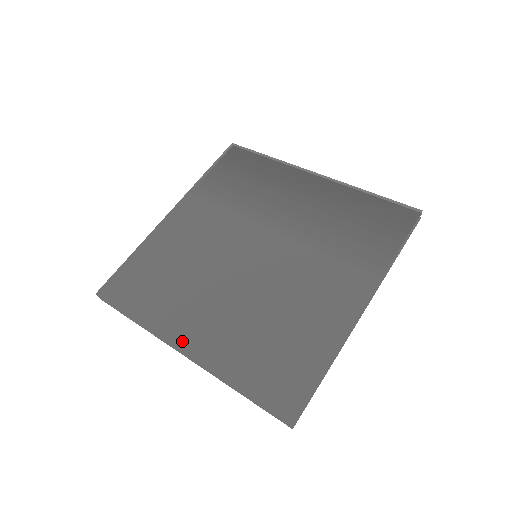
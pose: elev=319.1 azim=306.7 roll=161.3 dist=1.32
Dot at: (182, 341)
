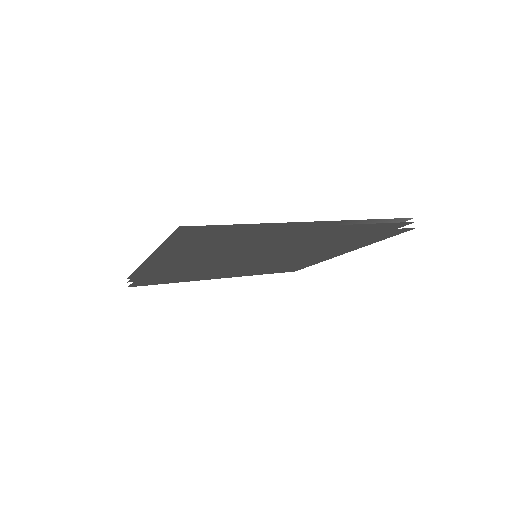
Dot at: occluded
